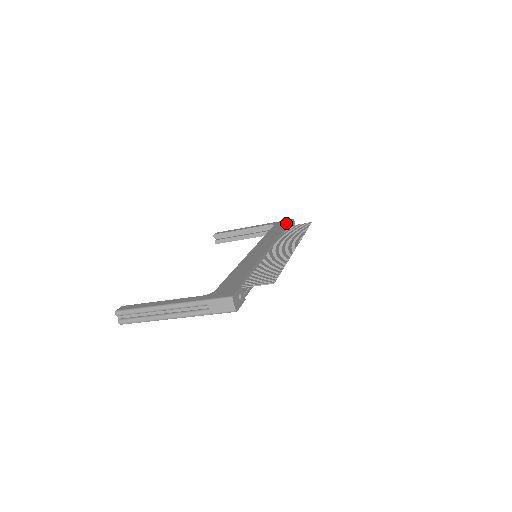
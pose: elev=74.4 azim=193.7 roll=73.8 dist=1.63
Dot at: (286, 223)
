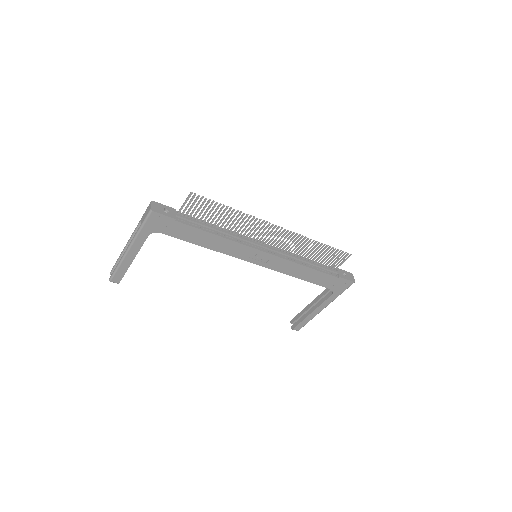
Dot at: occluded
